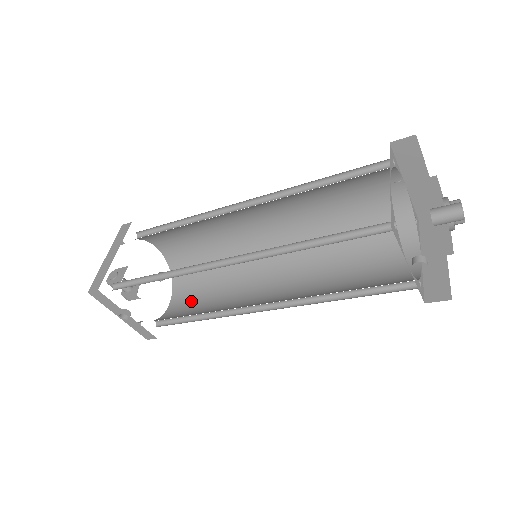
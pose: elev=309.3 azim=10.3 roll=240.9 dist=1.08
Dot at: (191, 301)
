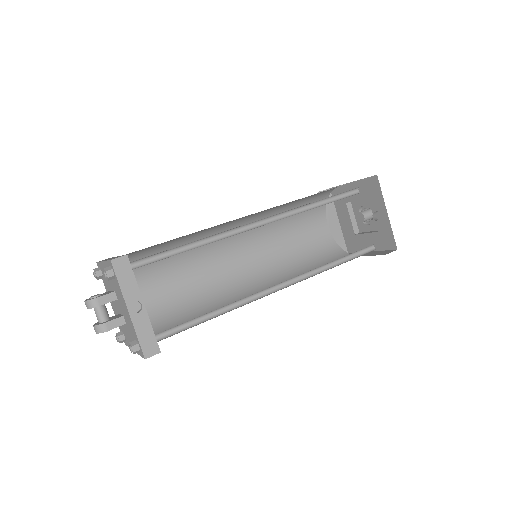
Dot at: occluded
